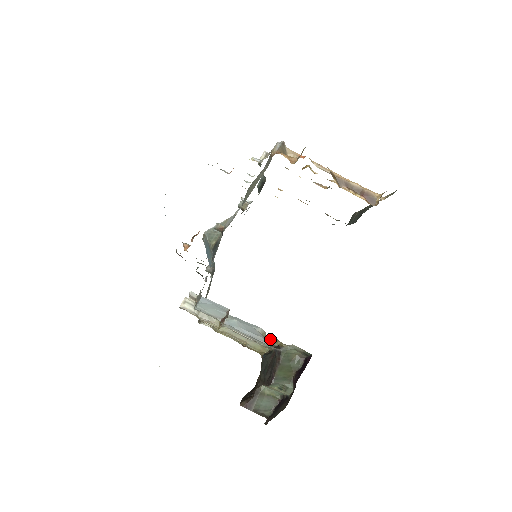
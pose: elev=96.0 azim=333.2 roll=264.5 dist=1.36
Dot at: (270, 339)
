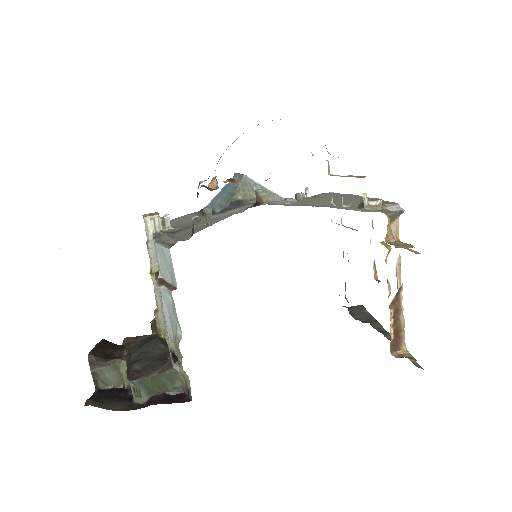
Dot at: (177, 348)
